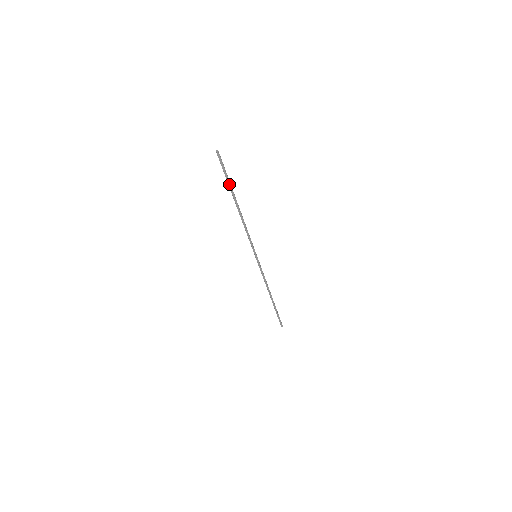
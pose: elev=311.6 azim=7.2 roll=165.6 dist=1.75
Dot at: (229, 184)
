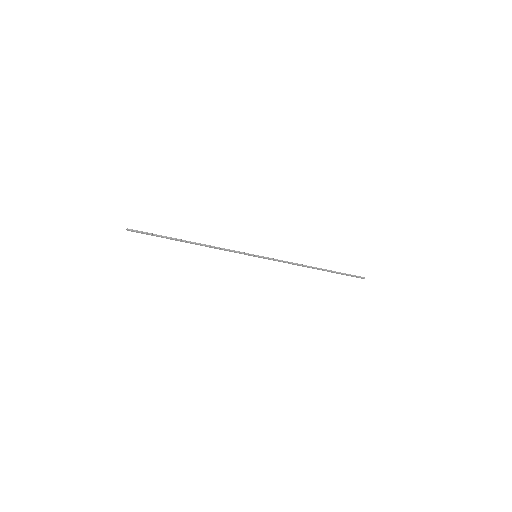
Dot at: occluded
